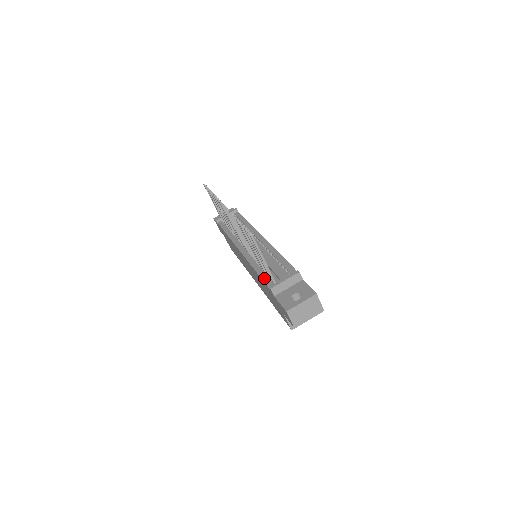
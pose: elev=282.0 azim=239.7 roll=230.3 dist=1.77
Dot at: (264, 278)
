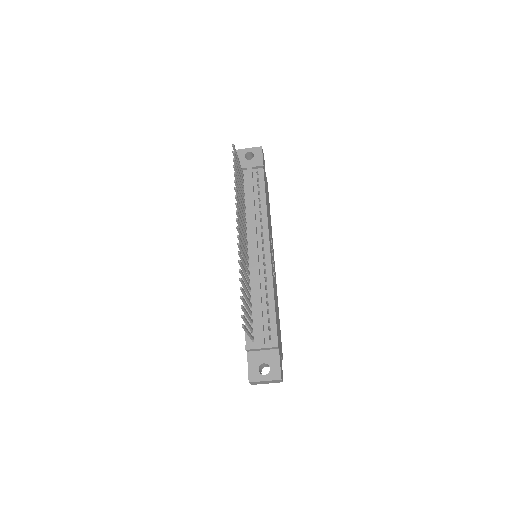
Dot at: occluded
